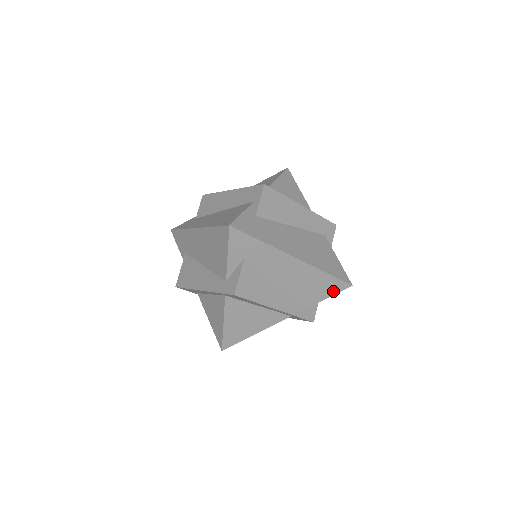
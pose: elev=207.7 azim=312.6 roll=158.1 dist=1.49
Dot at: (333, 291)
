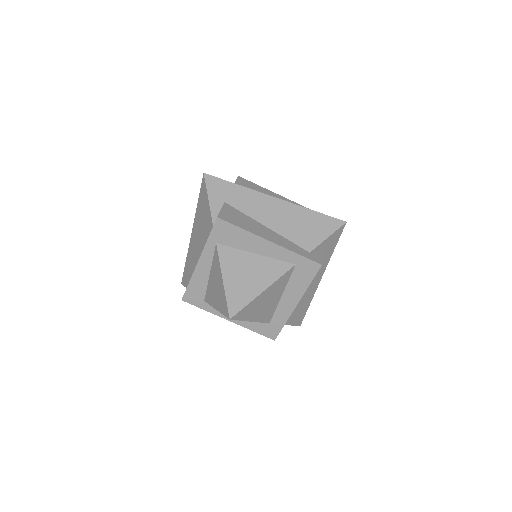
Dot at: (329, 230)
